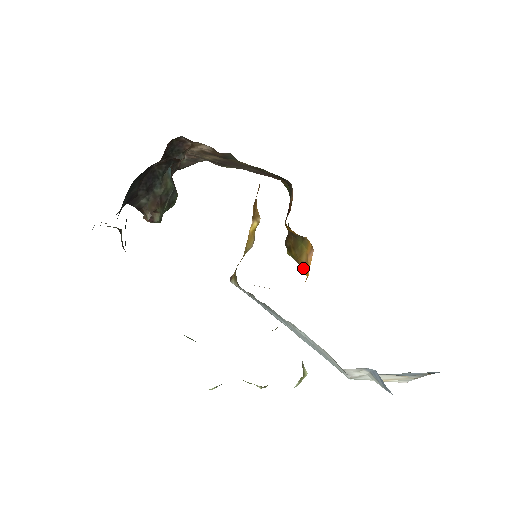
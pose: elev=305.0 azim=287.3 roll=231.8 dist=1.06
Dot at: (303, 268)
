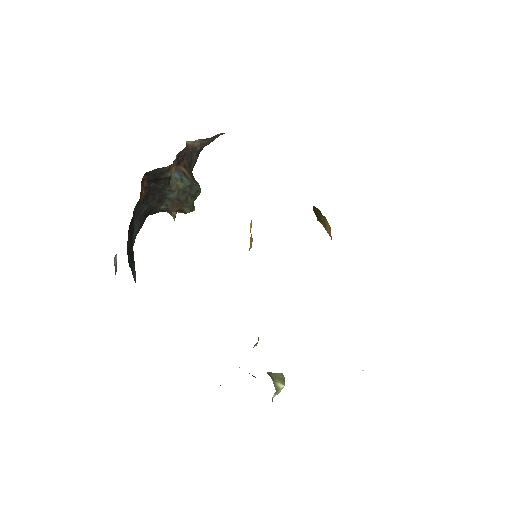
Dot at: occluded
